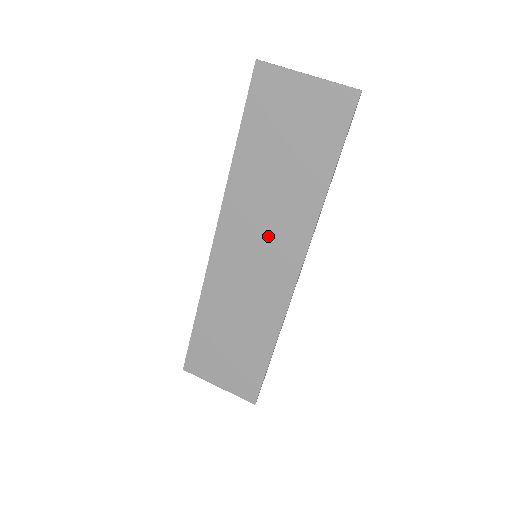
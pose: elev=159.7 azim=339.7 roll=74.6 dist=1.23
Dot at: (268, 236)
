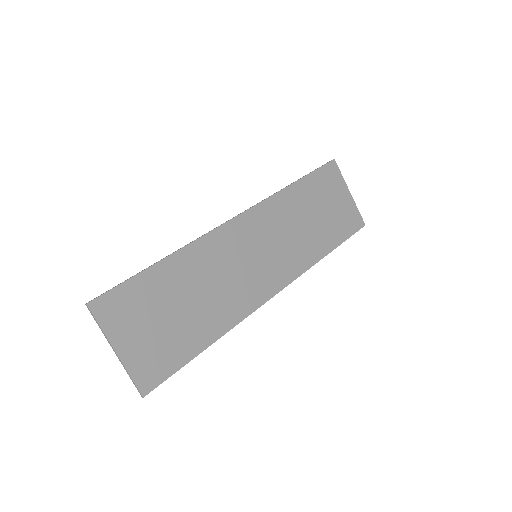
Dot at: (276, 250)
